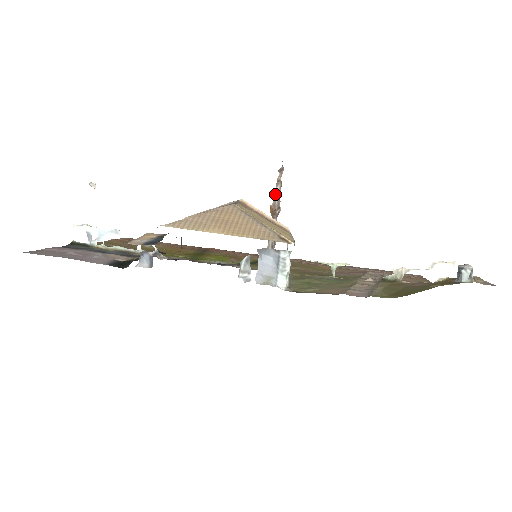
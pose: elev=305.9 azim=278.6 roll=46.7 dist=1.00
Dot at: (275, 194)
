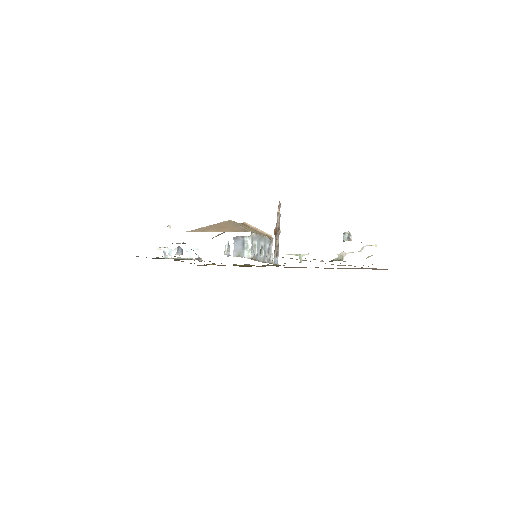
Dot at: occluded
